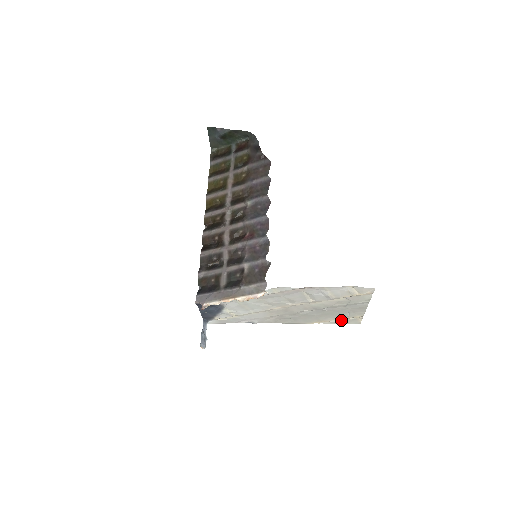
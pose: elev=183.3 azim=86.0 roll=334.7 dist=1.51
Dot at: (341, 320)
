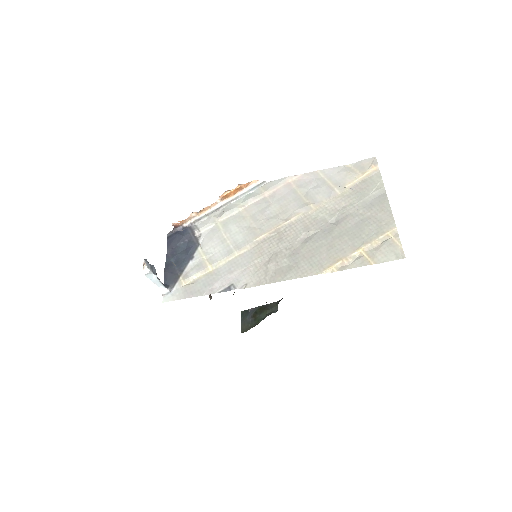
Dot at: (369, 254)
